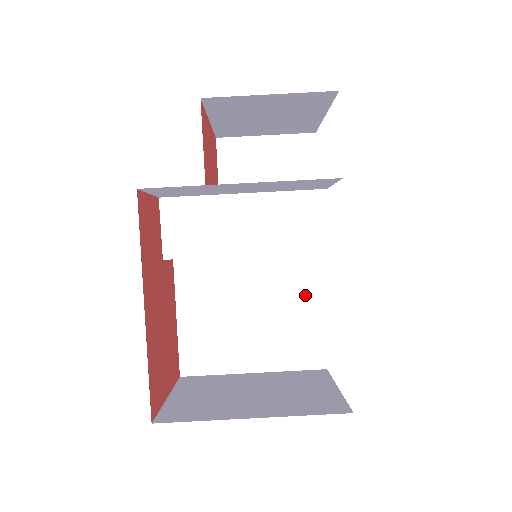
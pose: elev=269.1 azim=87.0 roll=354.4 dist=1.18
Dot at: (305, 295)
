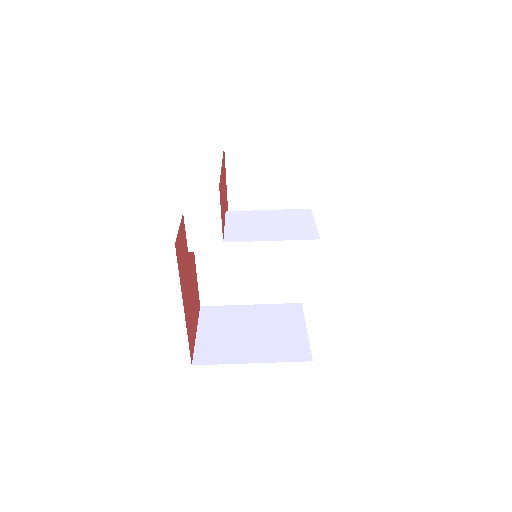
Dot at: (290, 259)
